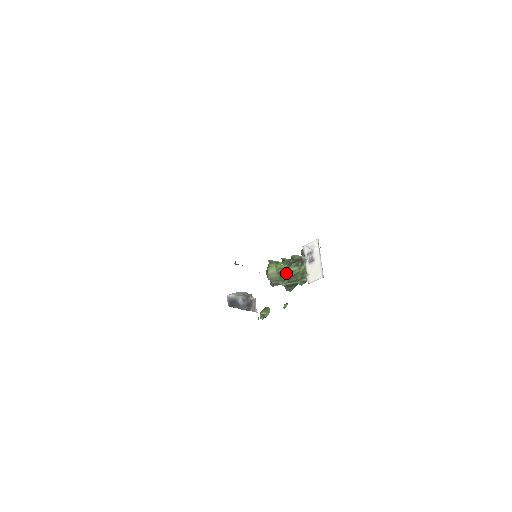
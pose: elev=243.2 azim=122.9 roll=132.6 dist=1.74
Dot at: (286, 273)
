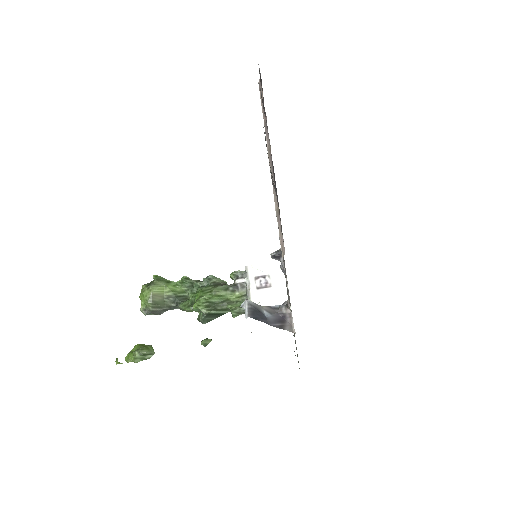
Dot at: (211, 296)
